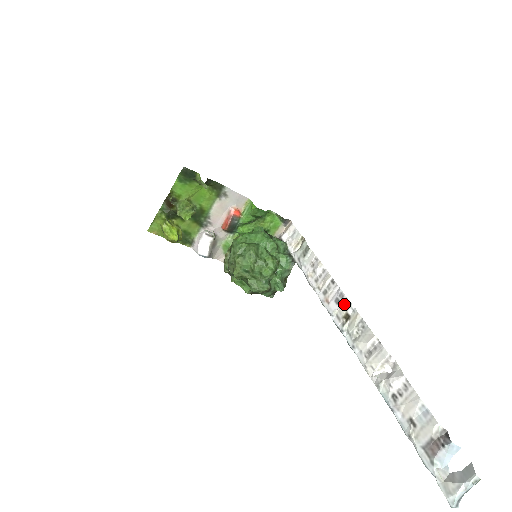
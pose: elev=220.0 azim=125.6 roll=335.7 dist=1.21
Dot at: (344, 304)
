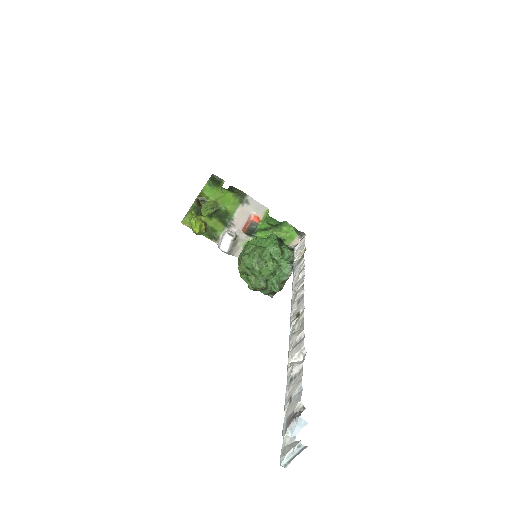
Dot at: (300, 304)
